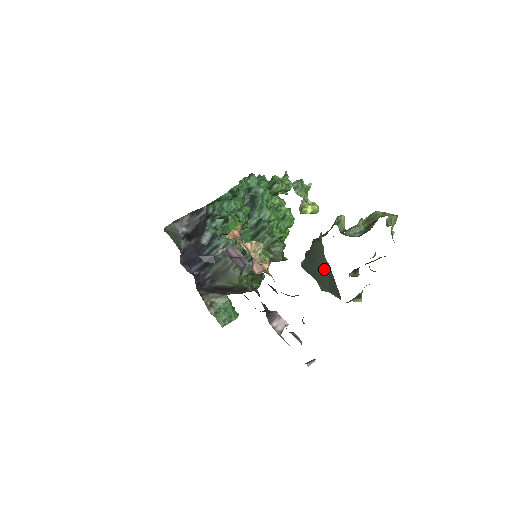
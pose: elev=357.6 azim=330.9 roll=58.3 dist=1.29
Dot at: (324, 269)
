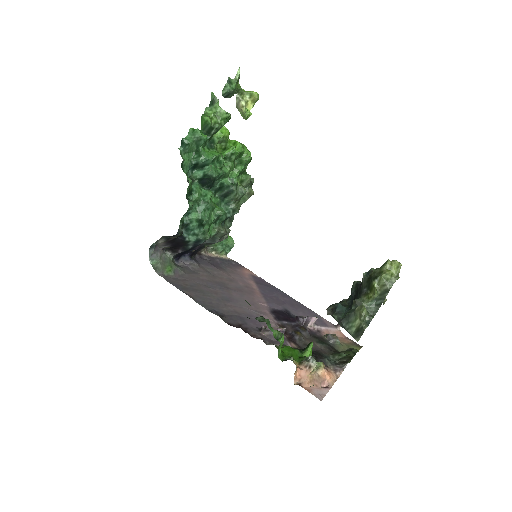
Dot at: occluded
